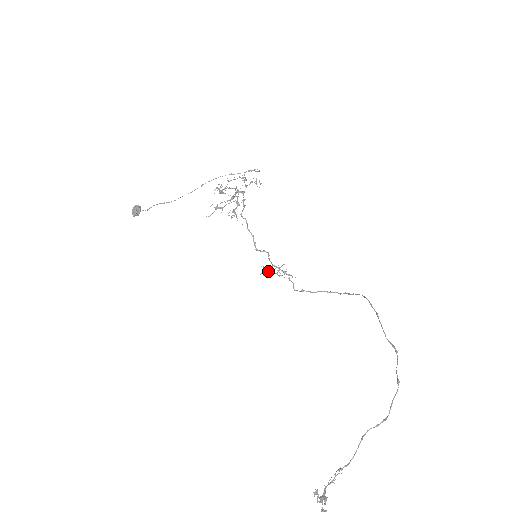
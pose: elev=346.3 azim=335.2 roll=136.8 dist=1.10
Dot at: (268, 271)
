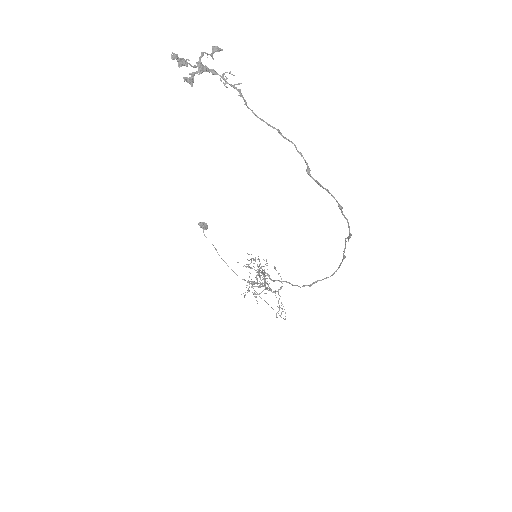
Dot at: (255, 259)
